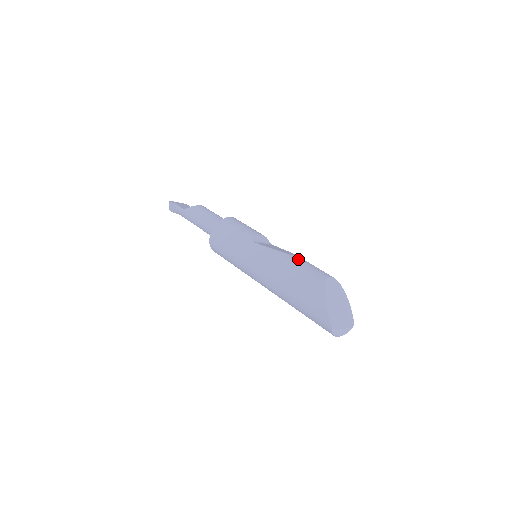
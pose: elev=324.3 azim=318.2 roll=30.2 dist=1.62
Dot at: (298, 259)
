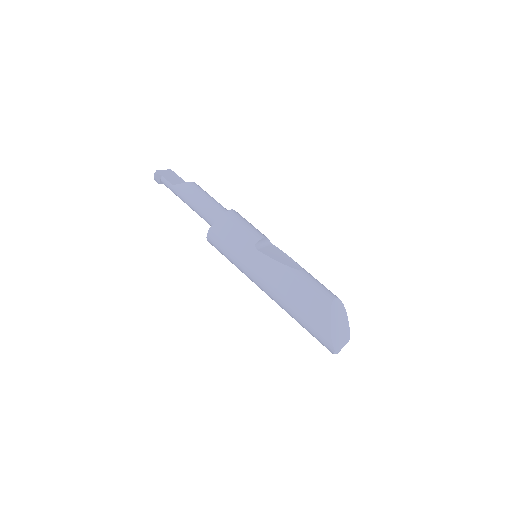
Dot at: (303, 276)
